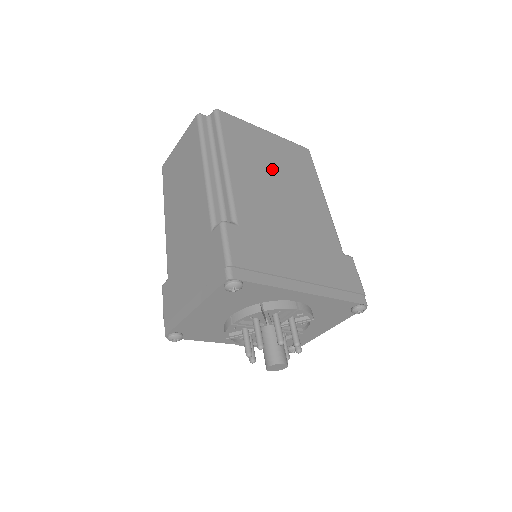
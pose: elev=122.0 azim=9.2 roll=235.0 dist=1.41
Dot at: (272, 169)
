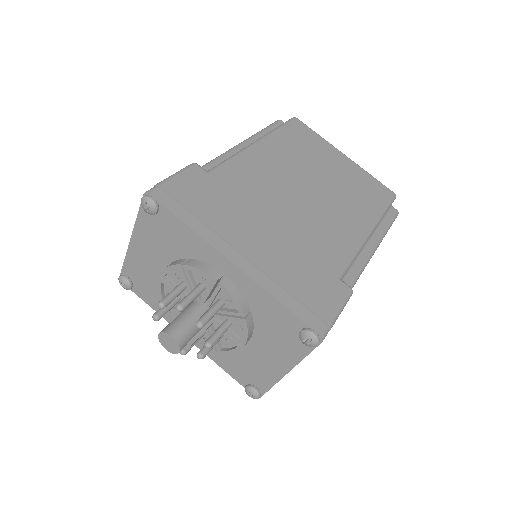
Dot at: (314, 174)
